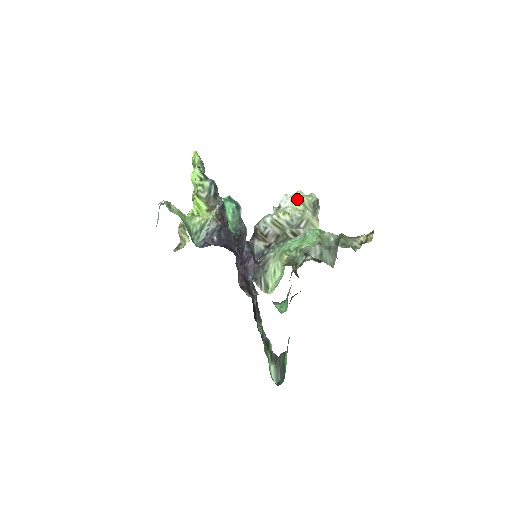
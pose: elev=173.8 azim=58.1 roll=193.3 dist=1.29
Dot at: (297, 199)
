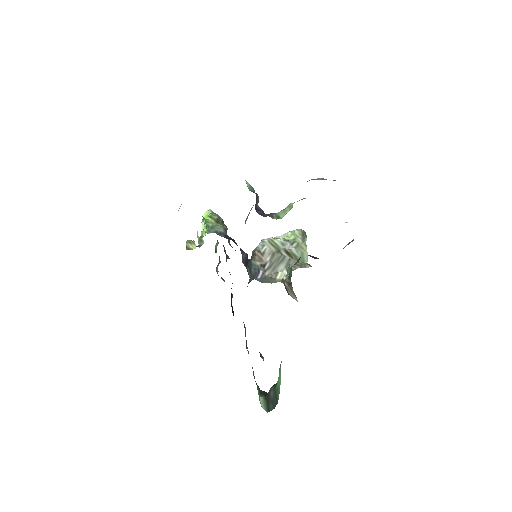
Dot at: (288, 233)
